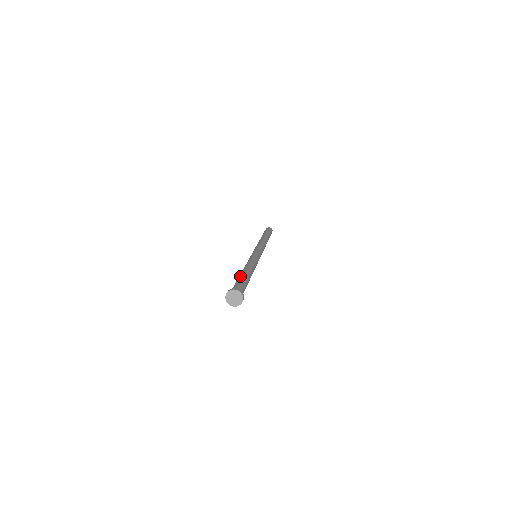
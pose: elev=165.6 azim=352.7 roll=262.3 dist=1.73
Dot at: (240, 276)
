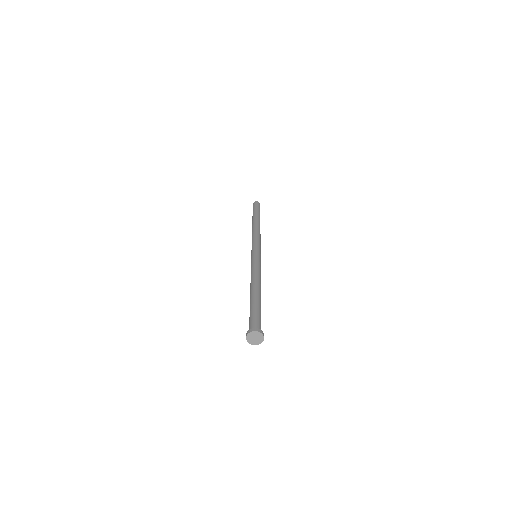
Dot at: (251, 303)
